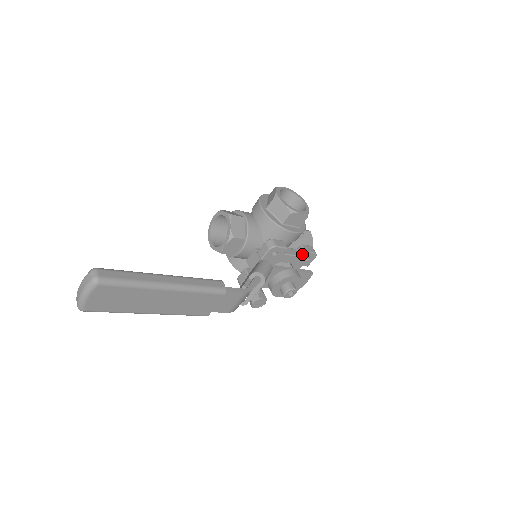
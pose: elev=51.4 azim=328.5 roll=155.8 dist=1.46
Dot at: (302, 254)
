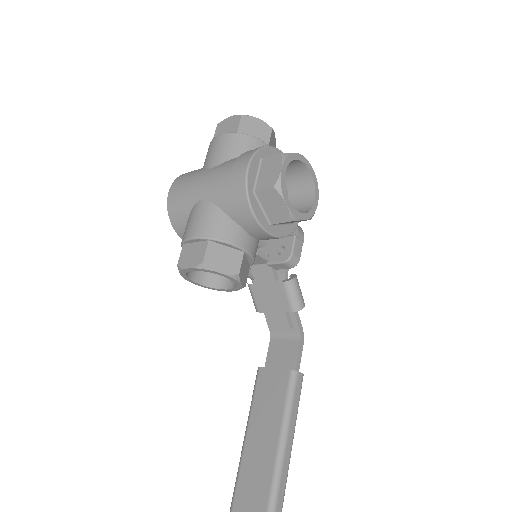
Dot at: occluded
